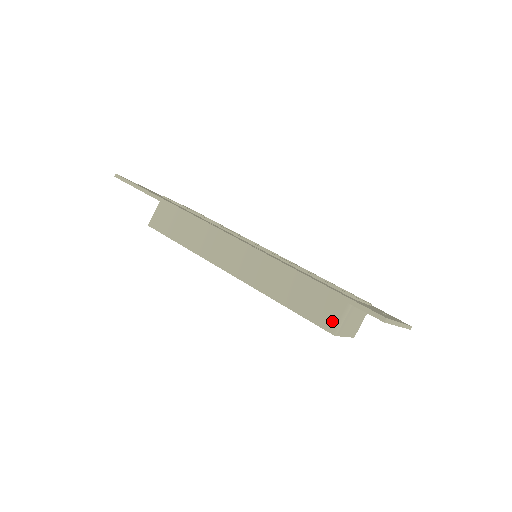
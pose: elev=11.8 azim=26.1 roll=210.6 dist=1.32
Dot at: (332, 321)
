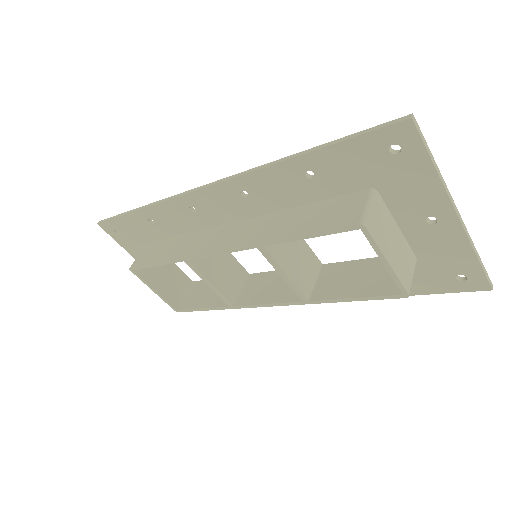
Dot at: (355, 214)
